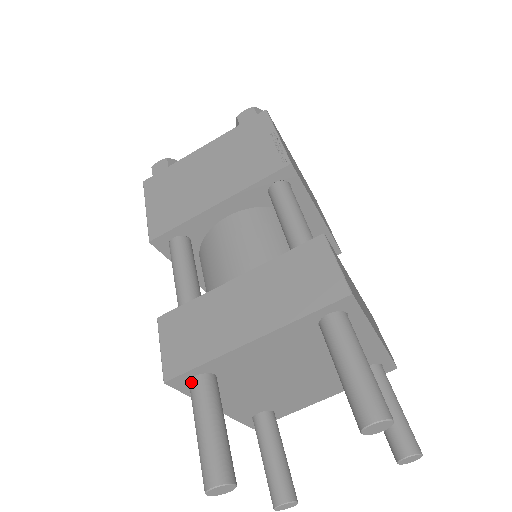
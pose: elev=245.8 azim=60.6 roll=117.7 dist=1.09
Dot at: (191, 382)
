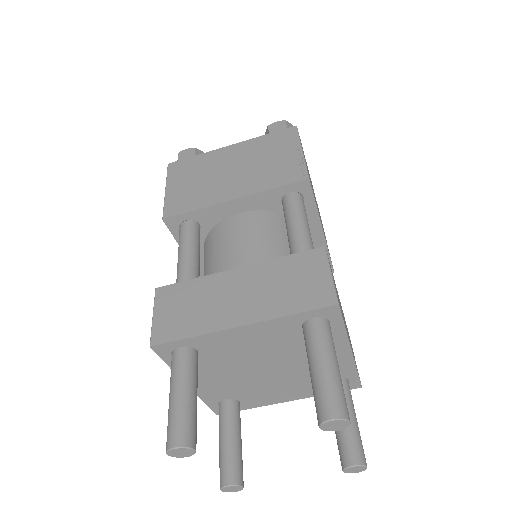
Dot at: (174, 352)
